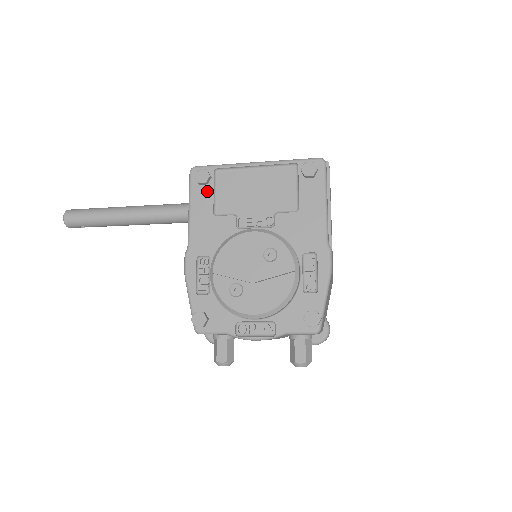
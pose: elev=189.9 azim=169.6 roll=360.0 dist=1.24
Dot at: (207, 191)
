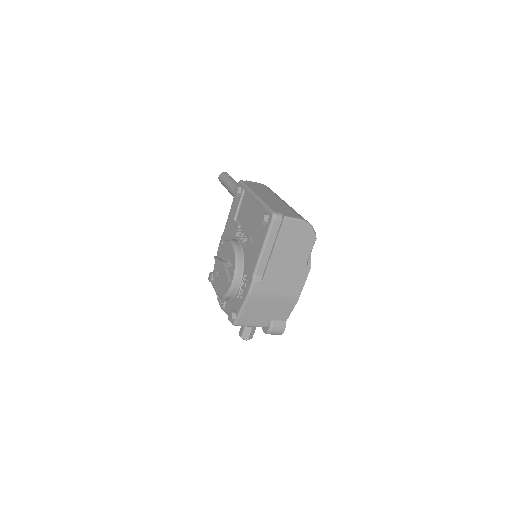
Dot at: (237, 201)
